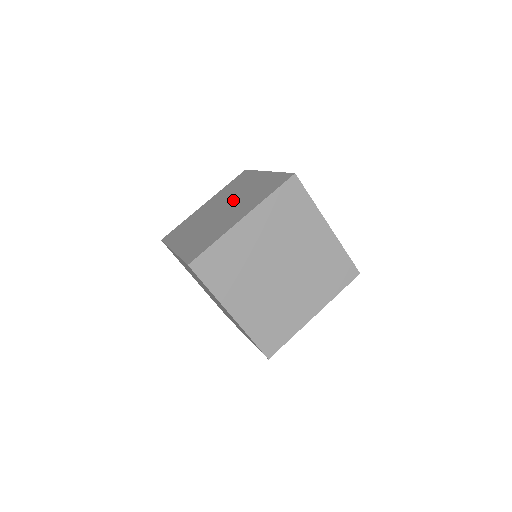
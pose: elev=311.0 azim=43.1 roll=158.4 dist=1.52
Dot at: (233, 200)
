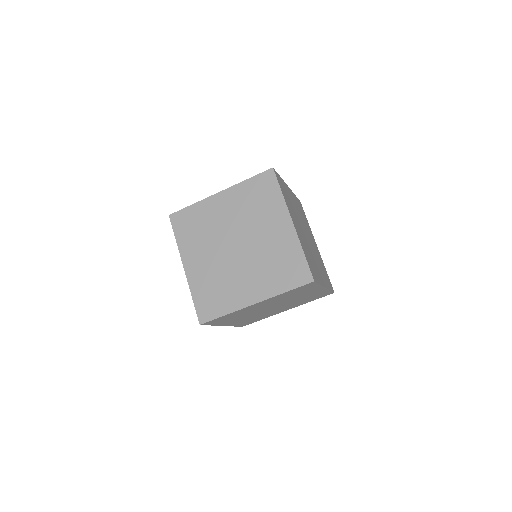
Dot at: (250, 242)
